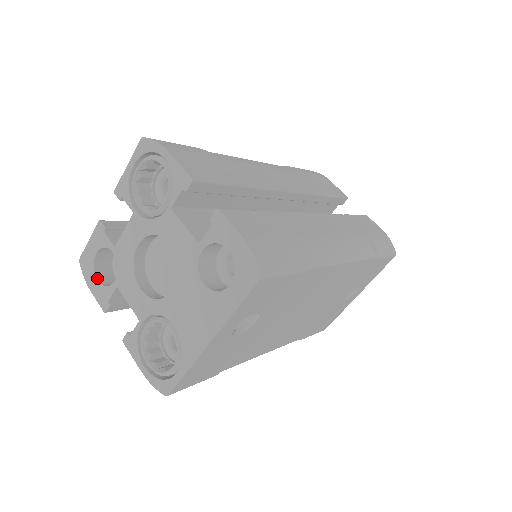
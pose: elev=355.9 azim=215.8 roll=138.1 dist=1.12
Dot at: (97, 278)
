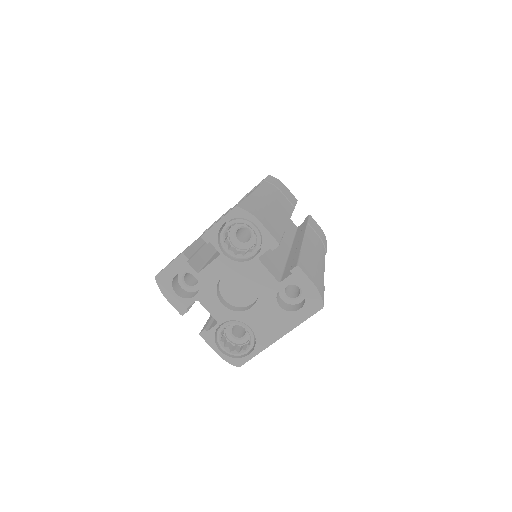
Dot at: (175, 292)
